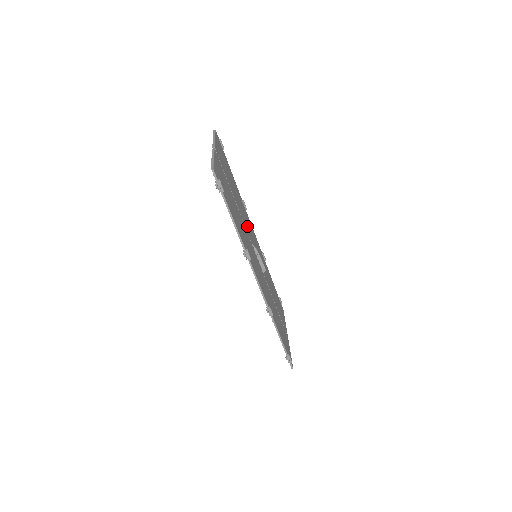
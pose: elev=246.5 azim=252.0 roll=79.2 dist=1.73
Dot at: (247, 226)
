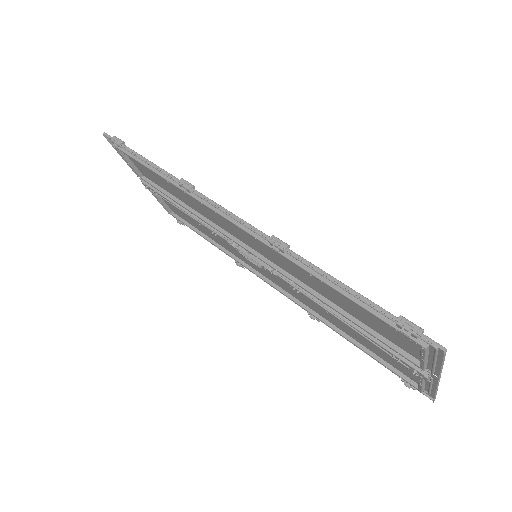
Dot at: occluded
